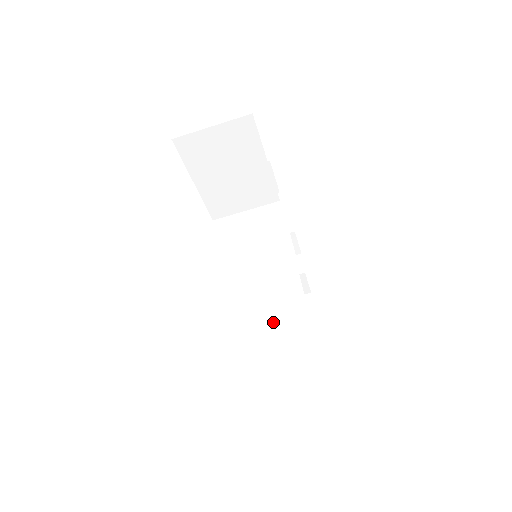
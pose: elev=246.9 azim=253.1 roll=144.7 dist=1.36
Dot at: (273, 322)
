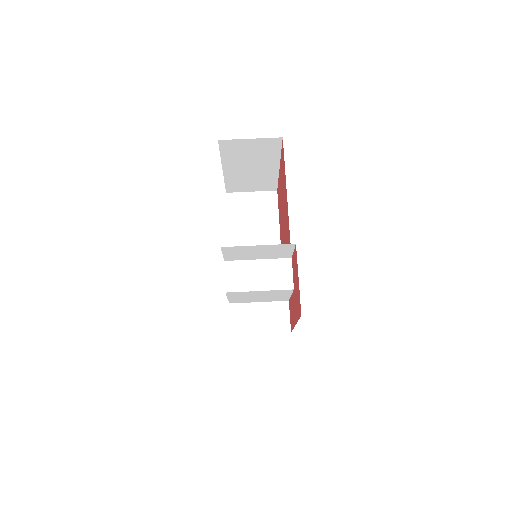
Dot at: (259, 249)
